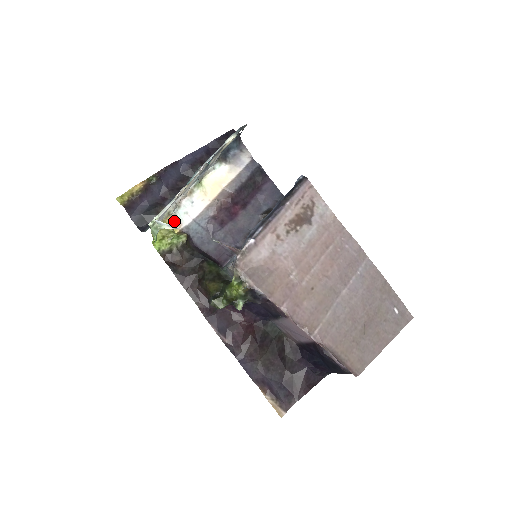
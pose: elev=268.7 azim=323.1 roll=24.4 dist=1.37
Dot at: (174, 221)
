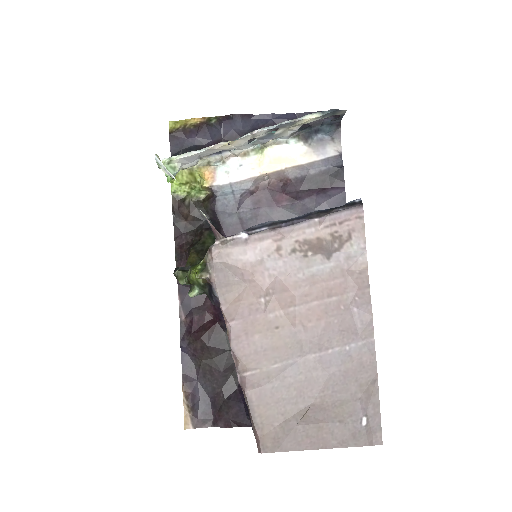
Dot at: (210, 174)
